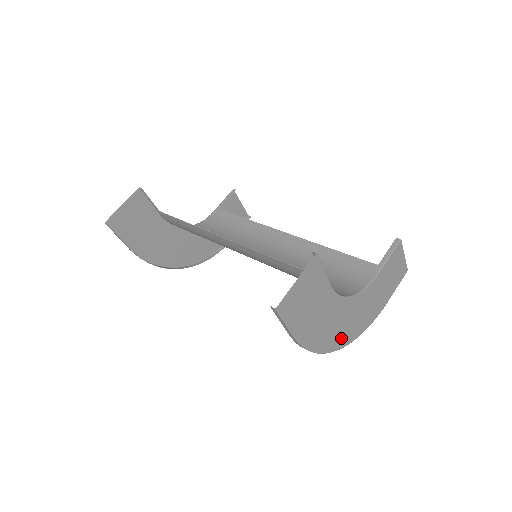
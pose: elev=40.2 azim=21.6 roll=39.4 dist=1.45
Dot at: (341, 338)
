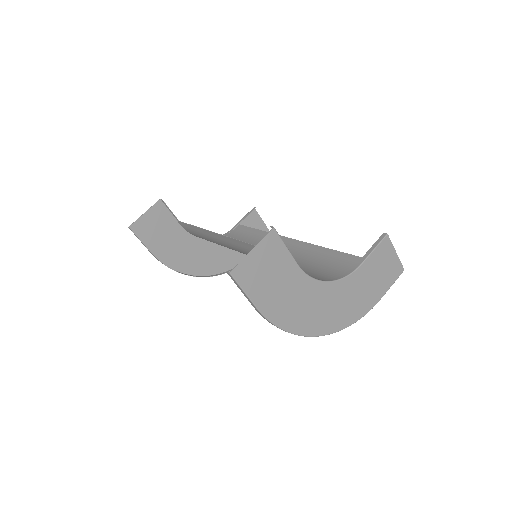
Dot at: (320, 324)
